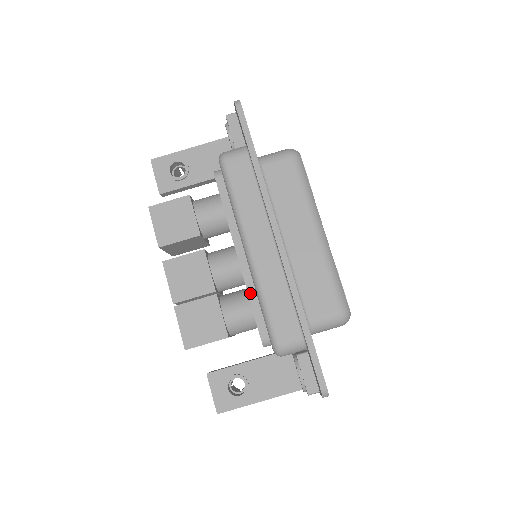
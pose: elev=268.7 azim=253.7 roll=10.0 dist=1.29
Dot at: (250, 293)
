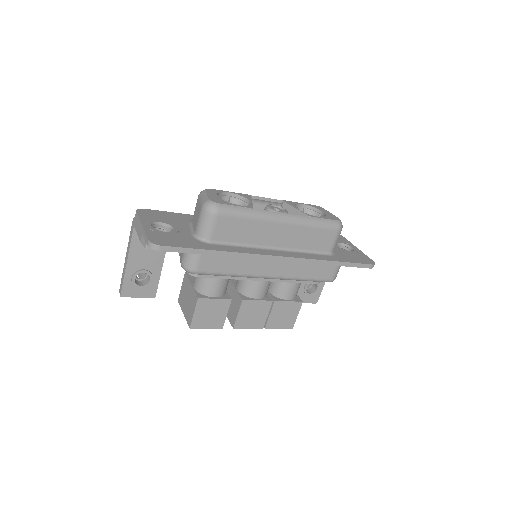
Dot at: (289, 281)
